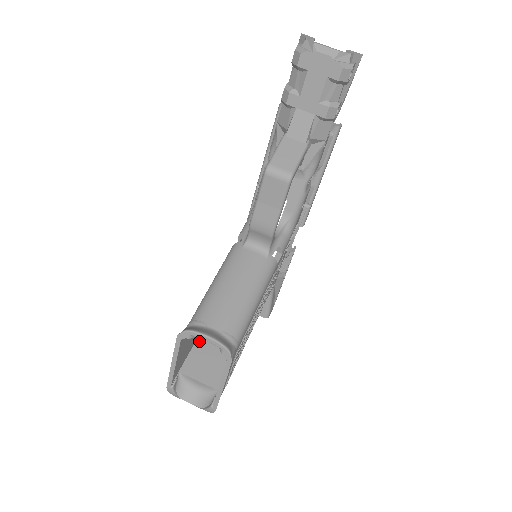
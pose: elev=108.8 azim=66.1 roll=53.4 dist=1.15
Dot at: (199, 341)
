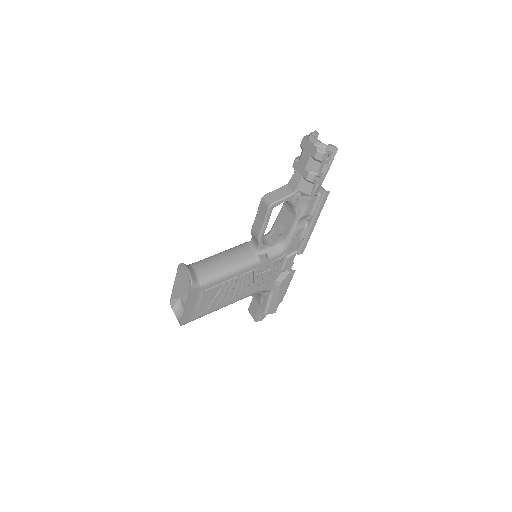
Dot at: occluded
